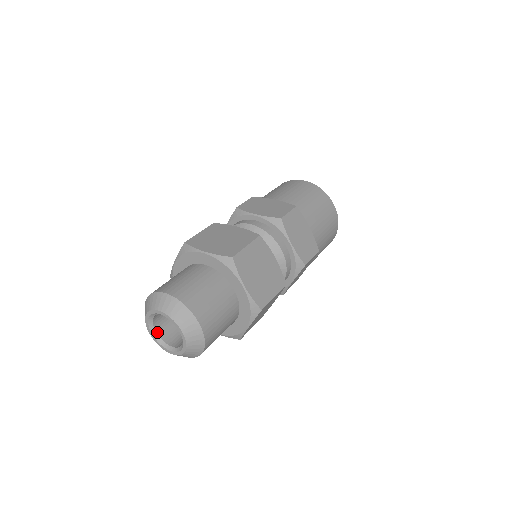
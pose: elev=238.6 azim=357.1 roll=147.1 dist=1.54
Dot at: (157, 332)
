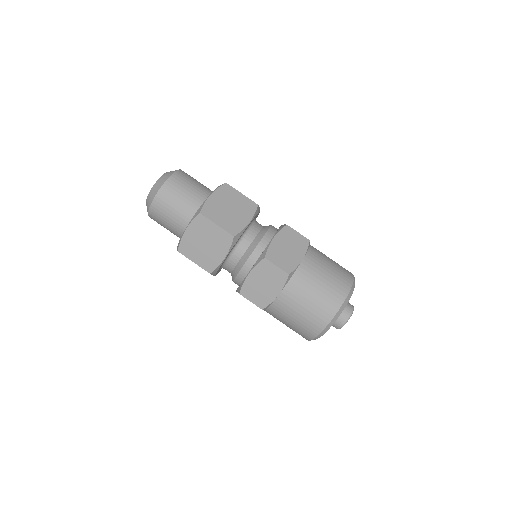
Dot at: occluded
